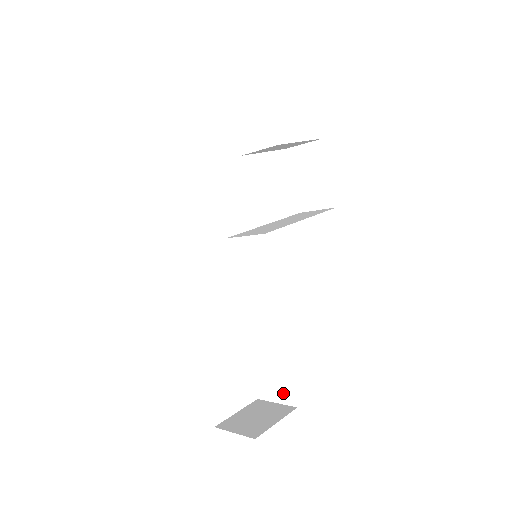
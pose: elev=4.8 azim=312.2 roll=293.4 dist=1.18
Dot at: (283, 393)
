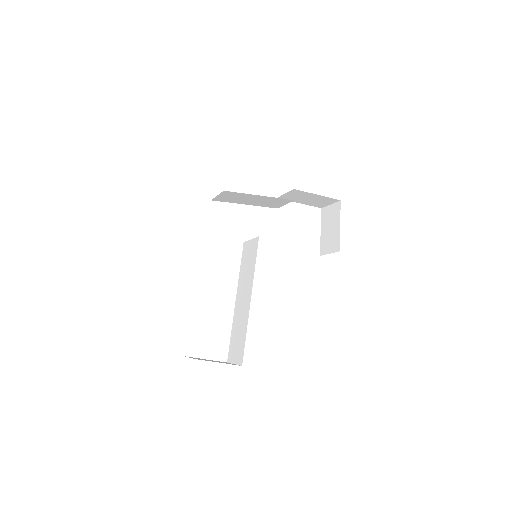
Dot at: (239, 355)
